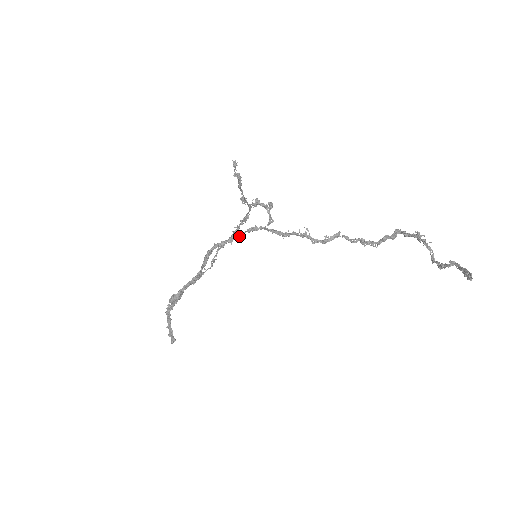
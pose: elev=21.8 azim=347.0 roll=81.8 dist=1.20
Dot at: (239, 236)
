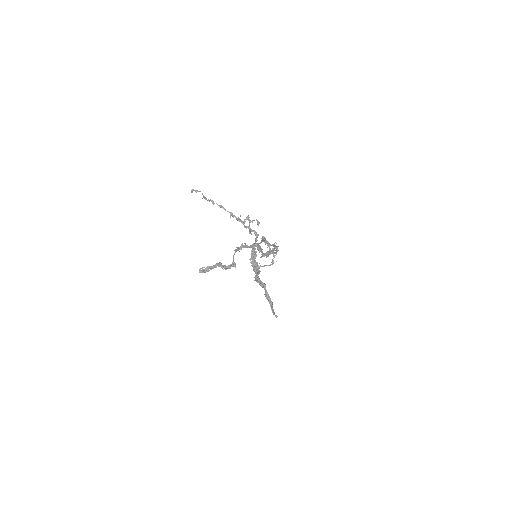
Dot at: (260, 242)
